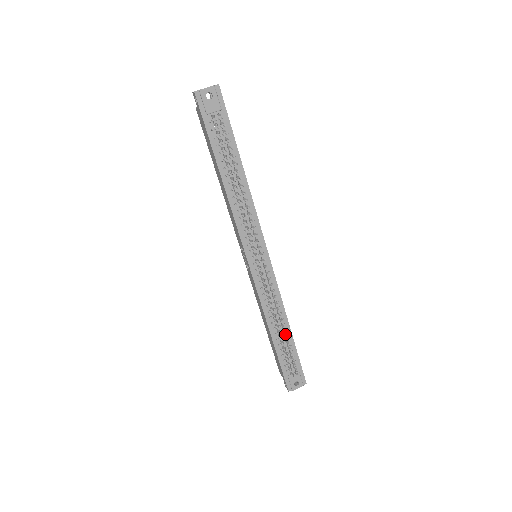
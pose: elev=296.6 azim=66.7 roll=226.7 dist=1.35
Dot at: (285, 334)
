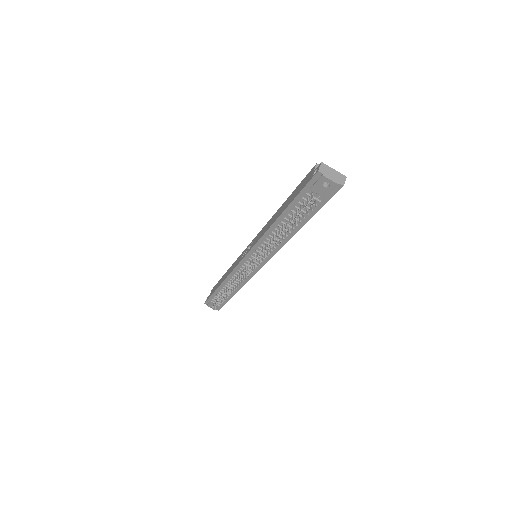
Dot at: occluded
